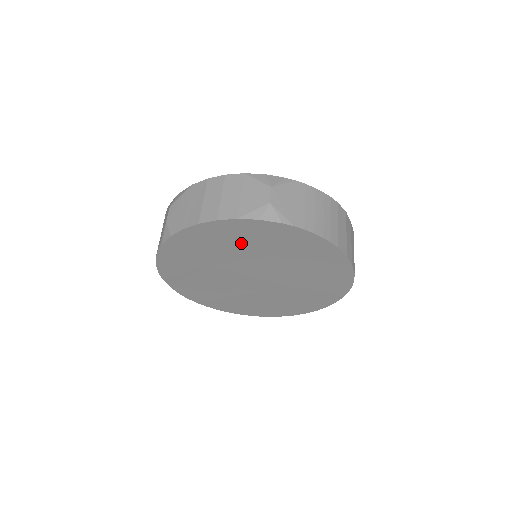
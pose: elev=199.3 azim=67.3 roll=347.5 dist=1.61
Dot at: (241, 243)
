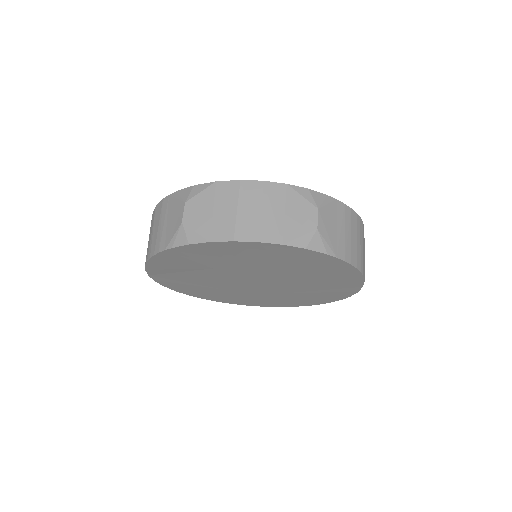
Dot at: (267, 260)
